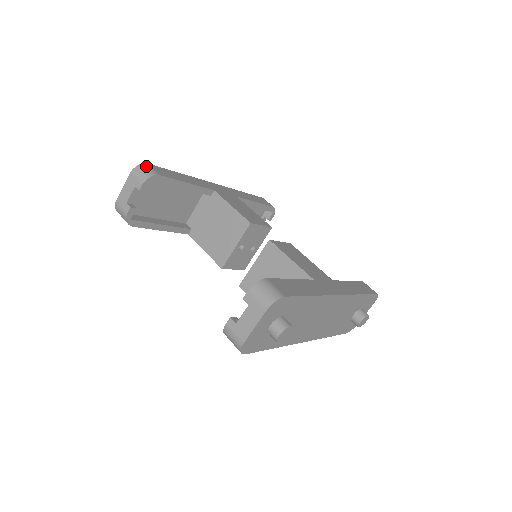
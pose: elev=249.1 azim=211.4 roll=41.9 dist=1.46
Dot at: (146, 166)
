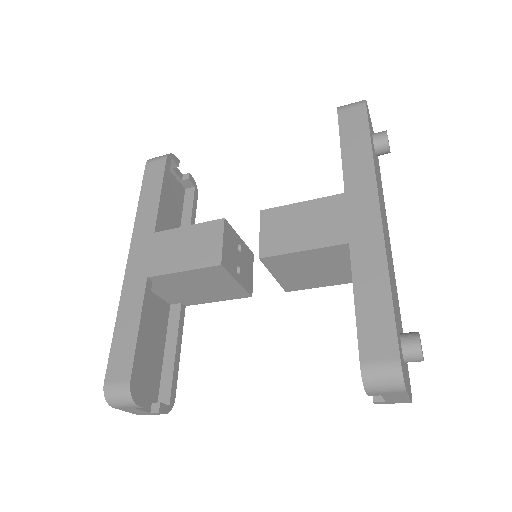
Dot at: (110, 391)
